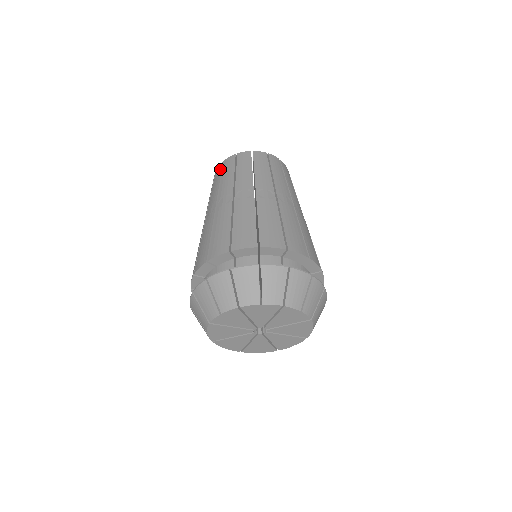
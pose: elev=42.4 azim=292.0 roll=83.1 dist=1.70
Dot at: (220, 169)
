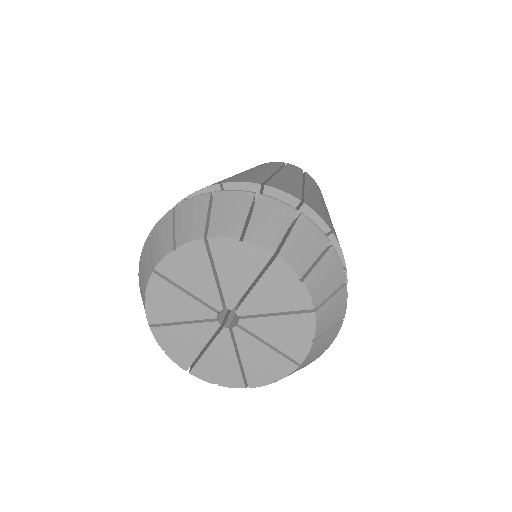
Dot at: occluded
